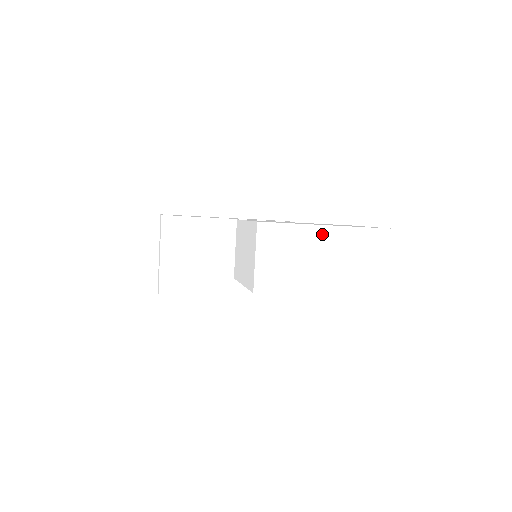
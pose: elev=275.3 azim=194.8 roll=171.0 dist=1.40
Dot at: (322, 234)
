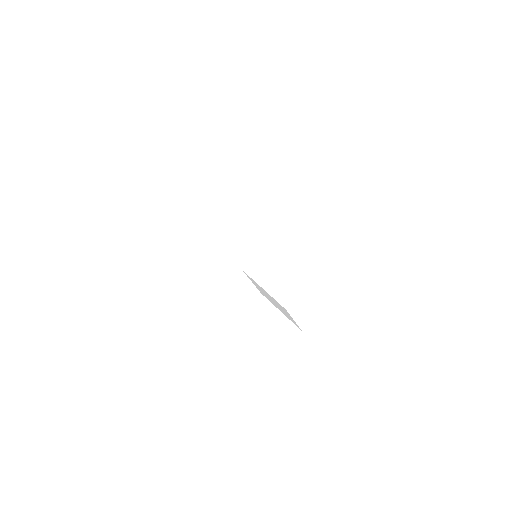
Dot at: (324, 276)
